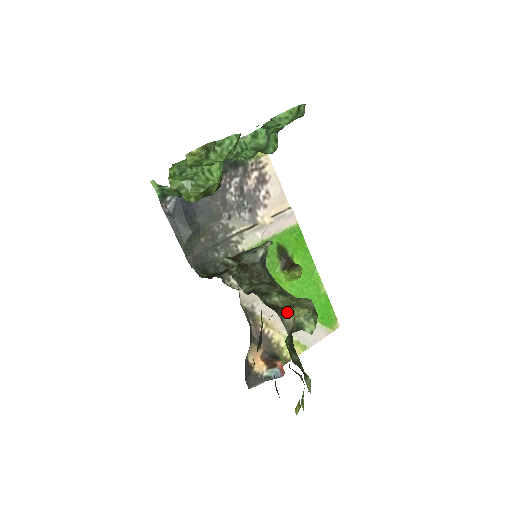
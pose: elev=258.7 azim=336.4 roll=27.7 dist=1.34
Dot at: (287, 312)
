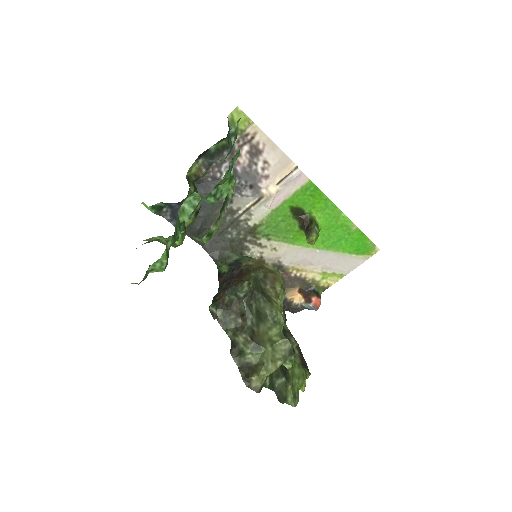
Dot at: (253, 381)
